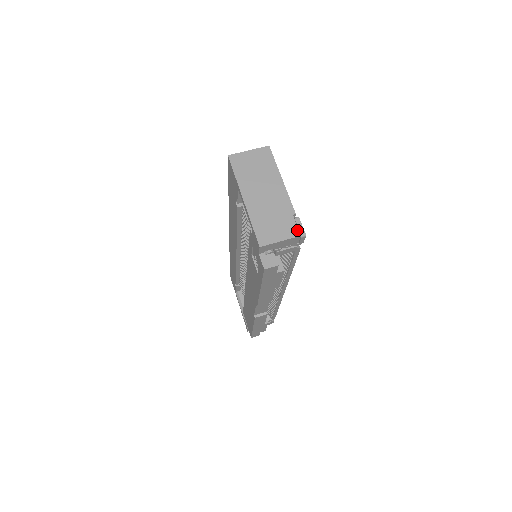
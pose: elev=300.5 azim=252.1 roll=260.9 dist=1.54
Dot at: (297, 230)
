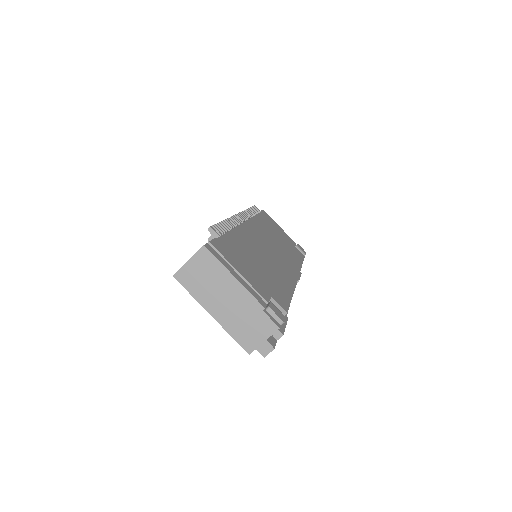
Dot at: (274, 324)
